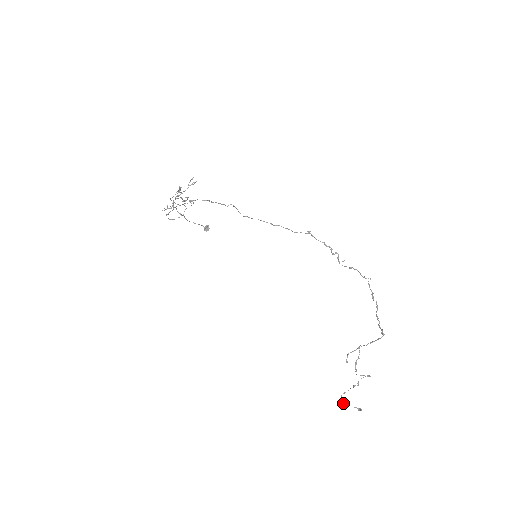
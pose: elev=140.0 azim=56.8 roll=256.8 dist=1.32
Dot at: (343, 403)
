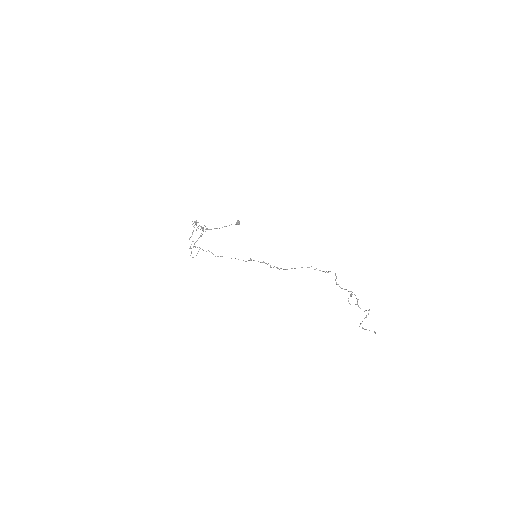
Dot at: (365, 329)
